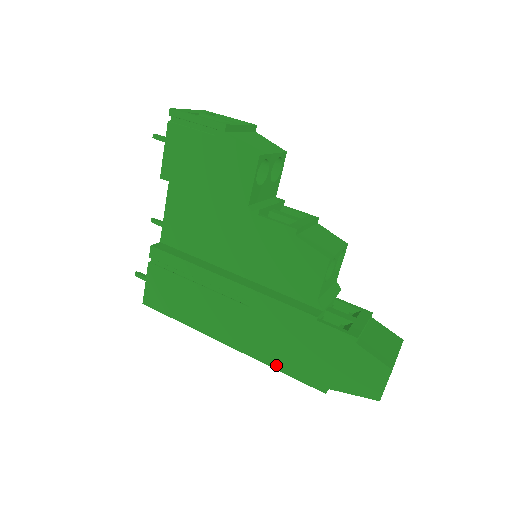
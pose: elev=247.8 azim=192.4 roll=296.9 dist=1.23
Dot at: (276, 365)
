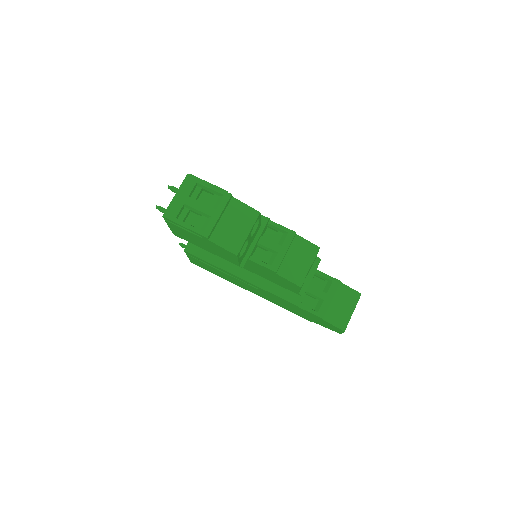
Dot at: (282, 307)
